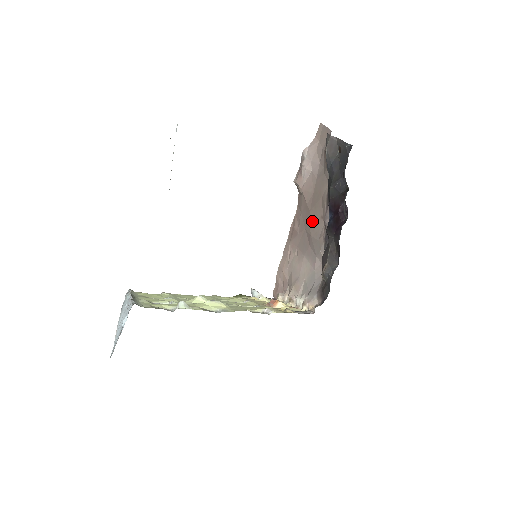
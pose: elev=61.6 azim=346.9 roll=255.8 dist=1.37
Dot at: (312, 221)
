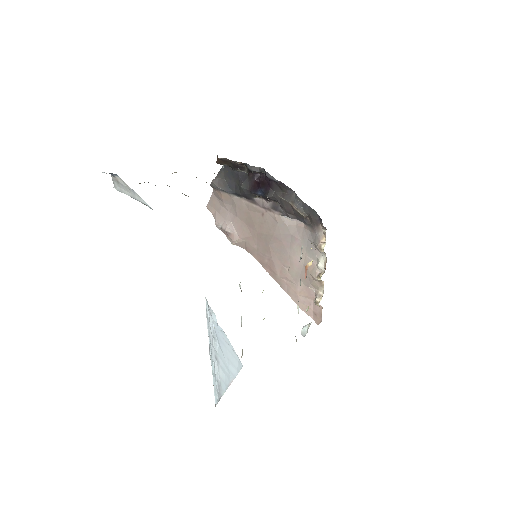
Dot at: (264, 230)
